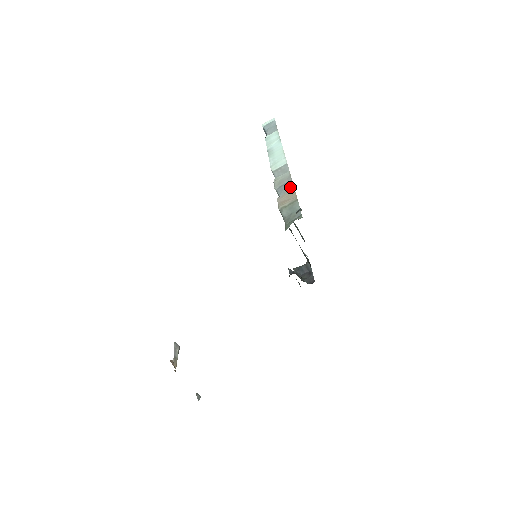
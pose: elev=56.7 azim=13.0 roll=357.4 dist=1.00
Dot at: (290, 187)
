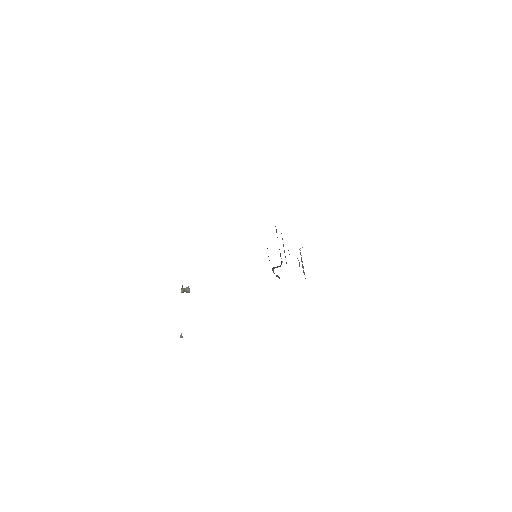
Dot at: occluded
